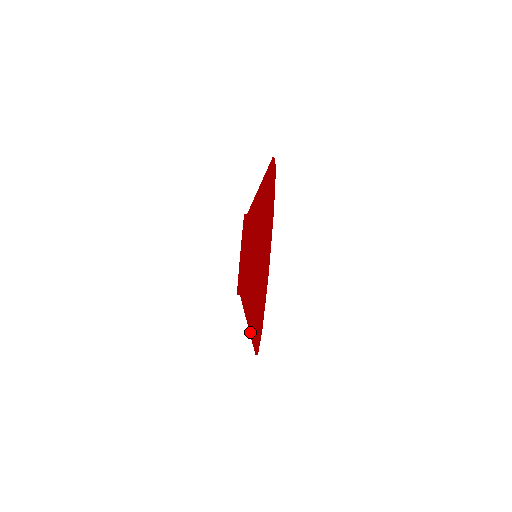
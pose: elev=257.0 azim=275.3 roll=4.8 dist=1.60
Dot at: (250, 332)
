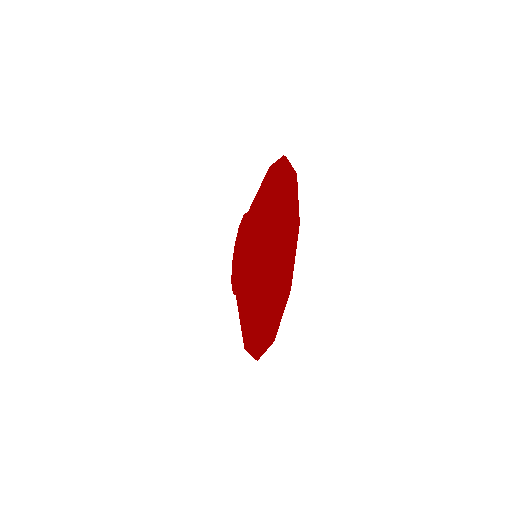
Dot at: occluded
